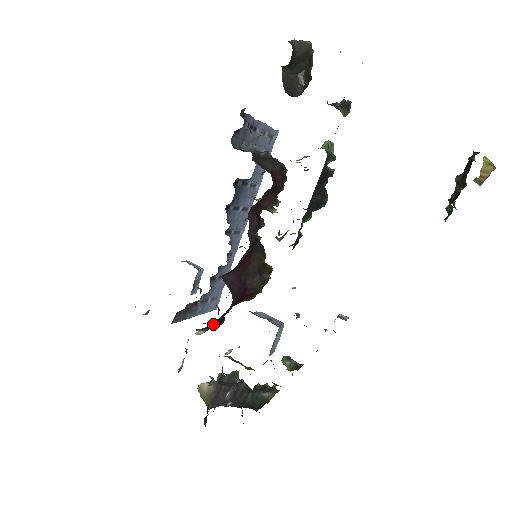
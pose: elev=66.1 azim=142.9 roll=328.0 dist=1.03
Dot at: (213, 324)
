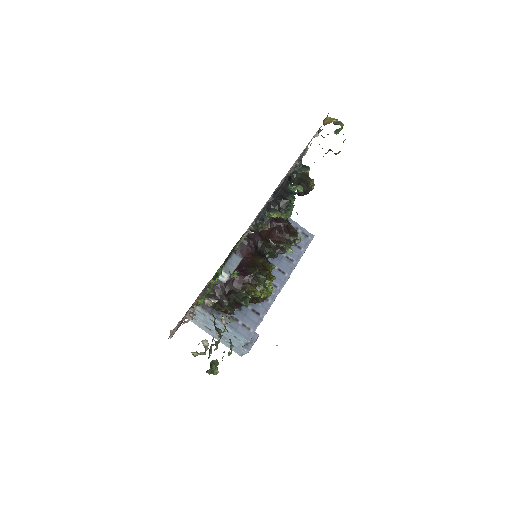
Dot at: (214, 288)
